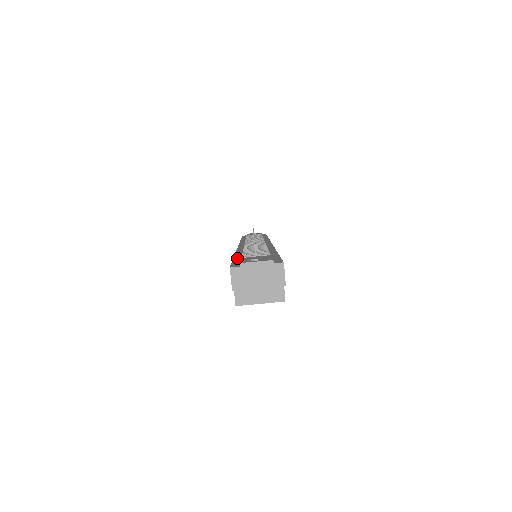
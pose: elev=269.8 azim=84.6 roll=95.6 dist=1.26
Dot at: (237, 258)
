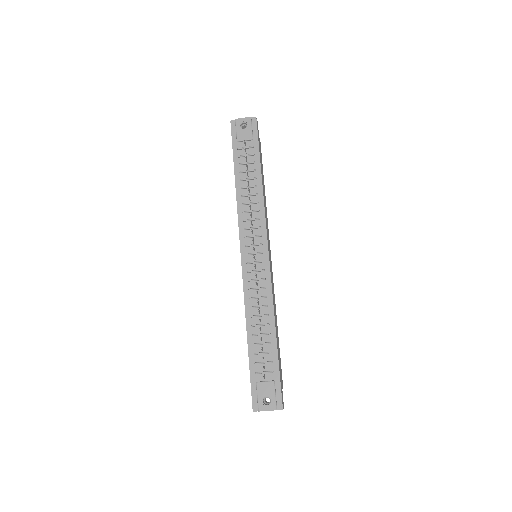
Dot at: (252, 366)
